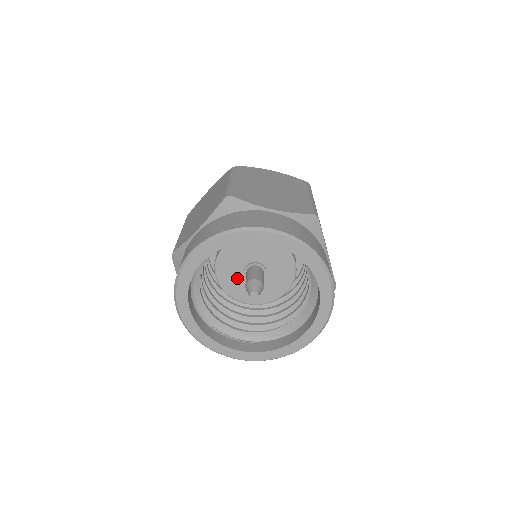
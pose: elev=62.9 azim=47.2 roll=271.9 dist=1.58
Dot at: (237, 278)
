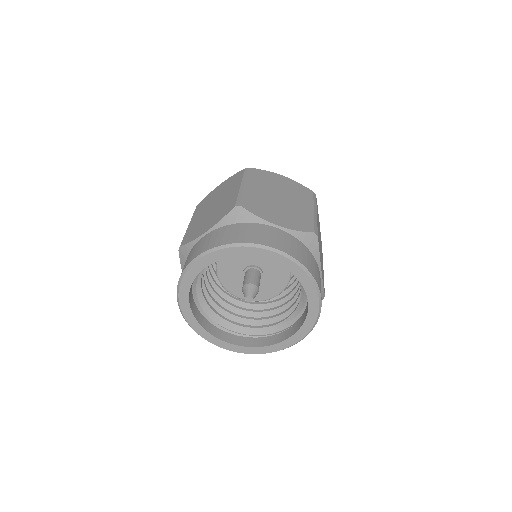
Dot at: occluded
